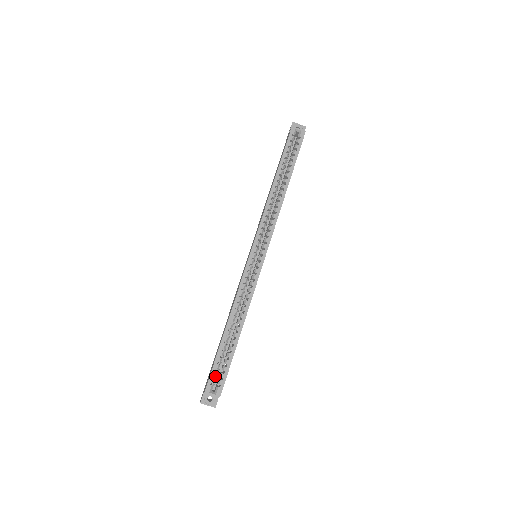
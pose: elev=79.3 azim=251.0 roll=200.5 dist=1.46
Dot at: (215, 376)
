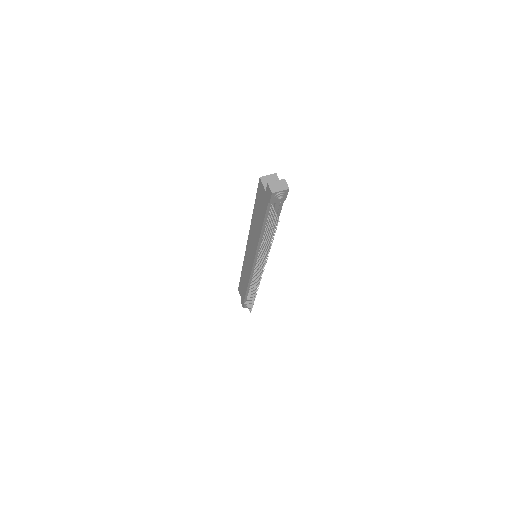
Dot at: occluded
